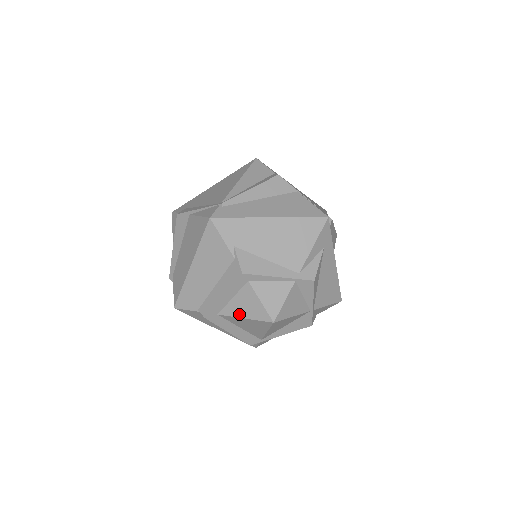
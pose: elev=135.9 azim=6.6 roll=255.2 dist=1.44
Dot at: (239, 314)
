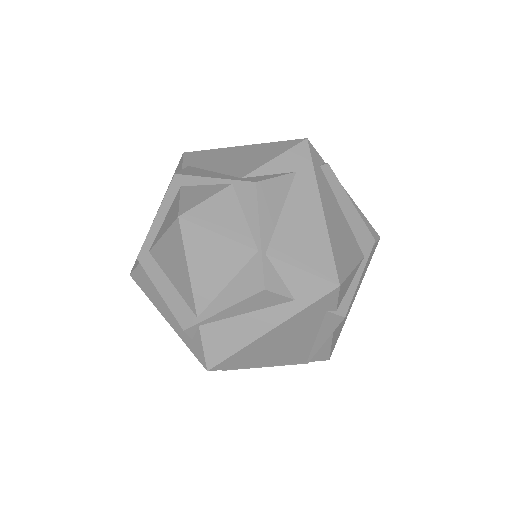
Dot at: (161, 234)
